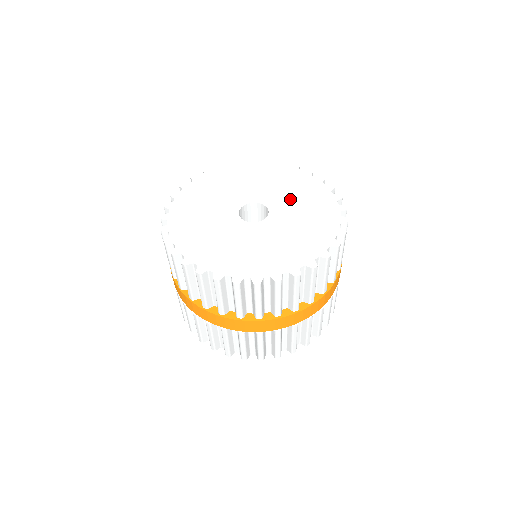
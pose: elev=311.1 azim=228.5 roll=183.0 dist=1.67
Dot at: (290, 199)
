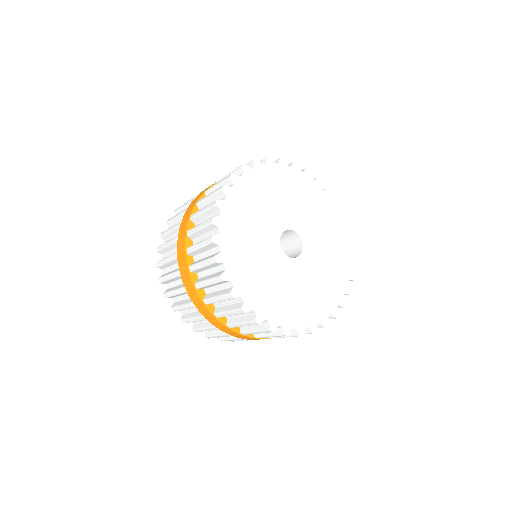
Dot at: (317, 229)
